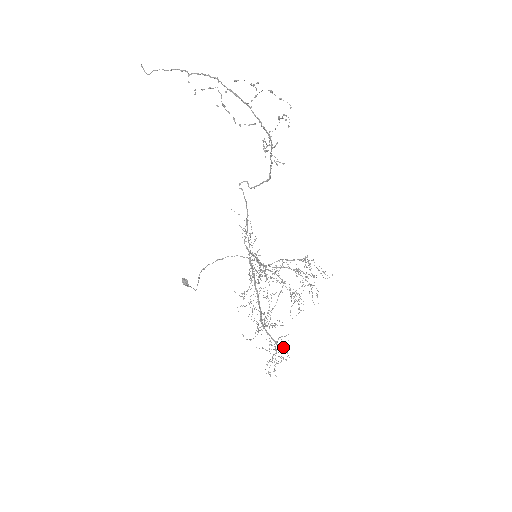
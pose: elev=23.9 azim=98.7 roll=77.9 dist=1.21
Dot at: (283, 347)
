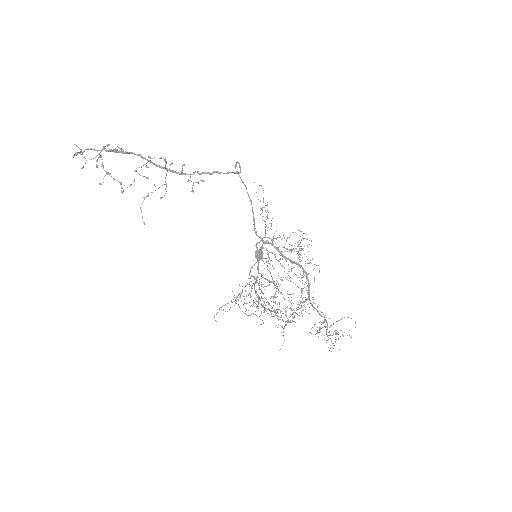
Dot at: (348, 317)
